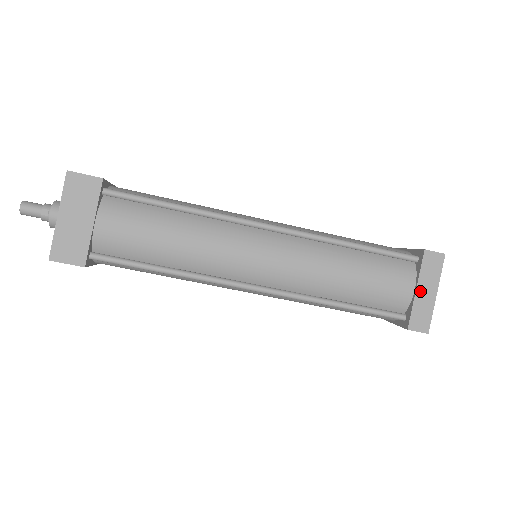
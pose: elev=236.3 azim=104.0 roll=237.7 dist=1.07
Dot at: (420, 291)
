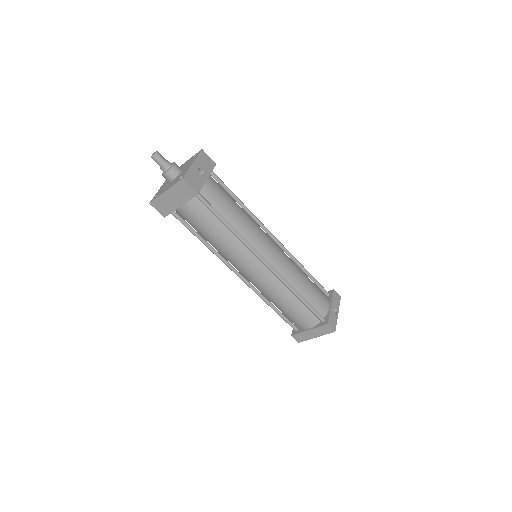
Dot at: (310, 332)
